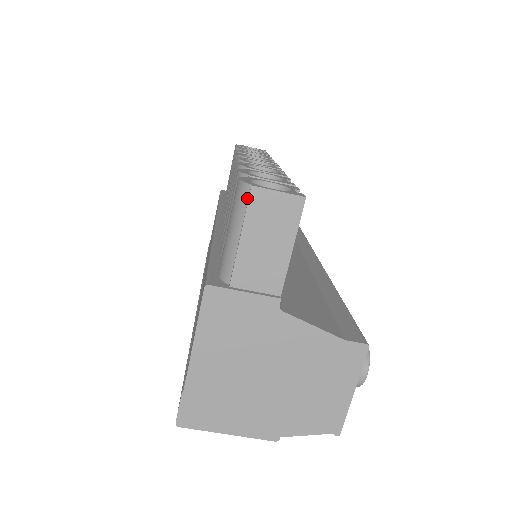
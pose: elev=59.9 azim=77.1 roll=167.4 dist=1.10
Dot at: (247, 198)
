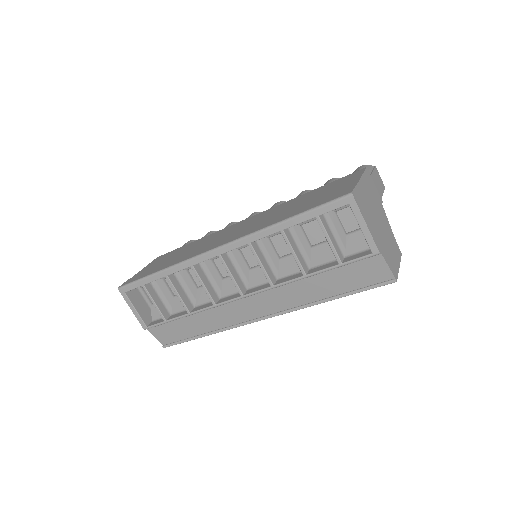
Dot at: (373, 167)
